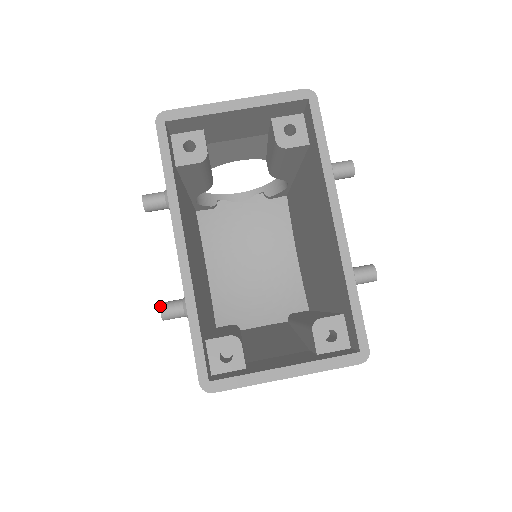
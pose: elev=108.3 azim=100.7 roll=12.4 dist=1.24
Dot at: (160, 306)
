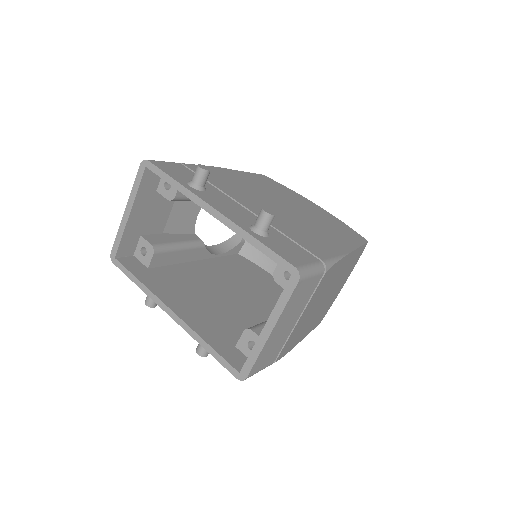
Dot at: (196, 351)
